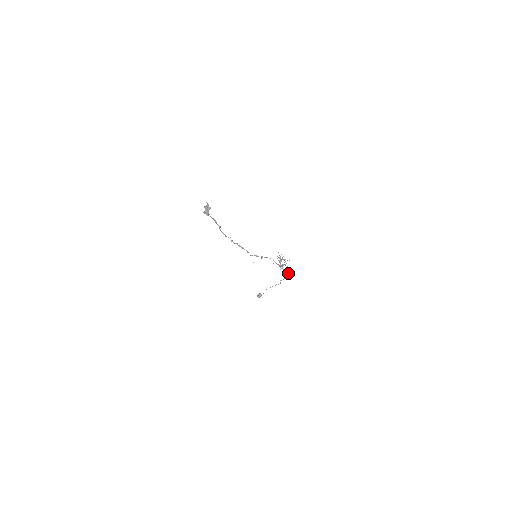
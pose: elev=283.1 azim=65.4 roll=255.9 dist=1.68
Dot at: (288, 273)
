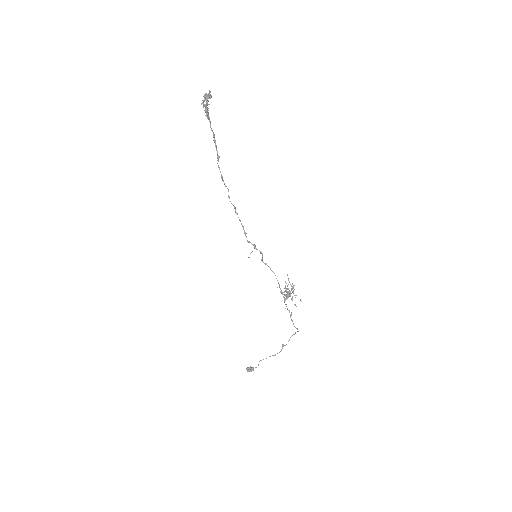
Dot at: (293, 324)
